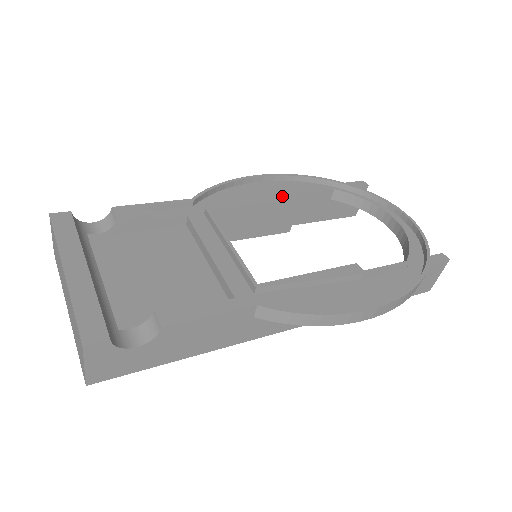
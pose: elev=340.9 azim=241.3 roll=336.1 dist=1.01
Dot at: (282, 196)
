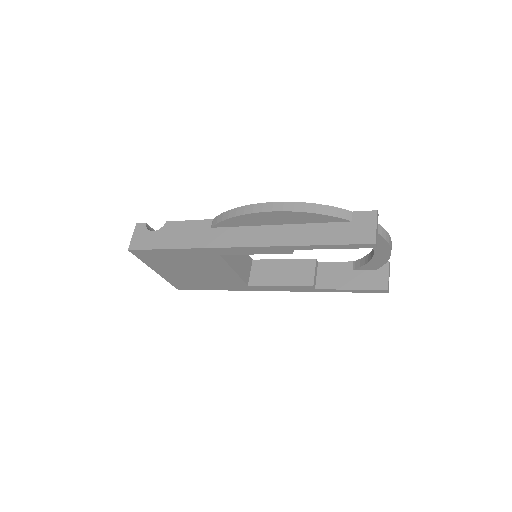
Dot at: occluded
